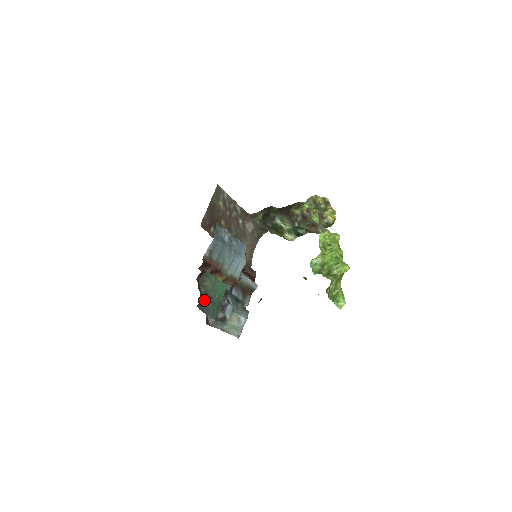
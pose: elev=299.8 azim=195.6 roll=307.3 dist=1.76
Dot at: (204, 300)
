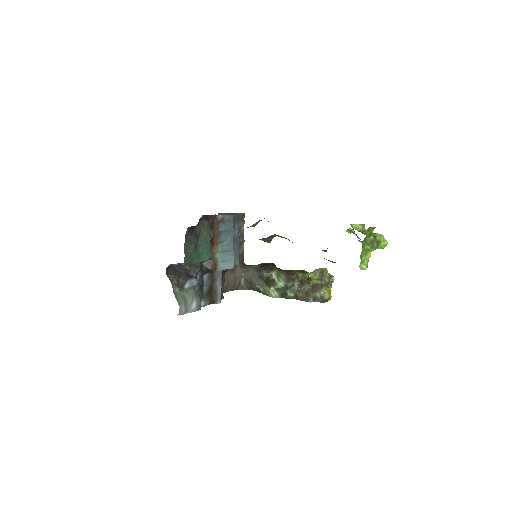
Dot at: (193, 236)
